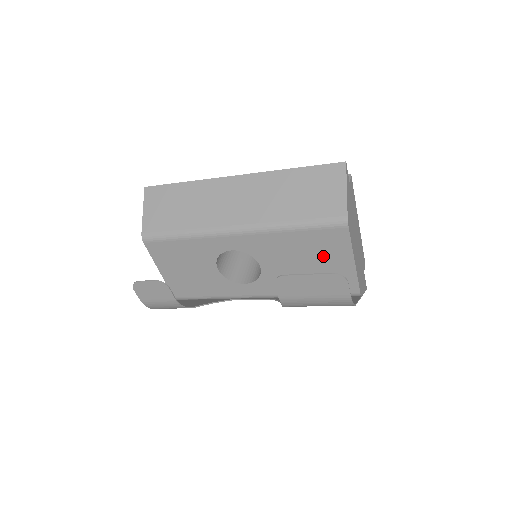
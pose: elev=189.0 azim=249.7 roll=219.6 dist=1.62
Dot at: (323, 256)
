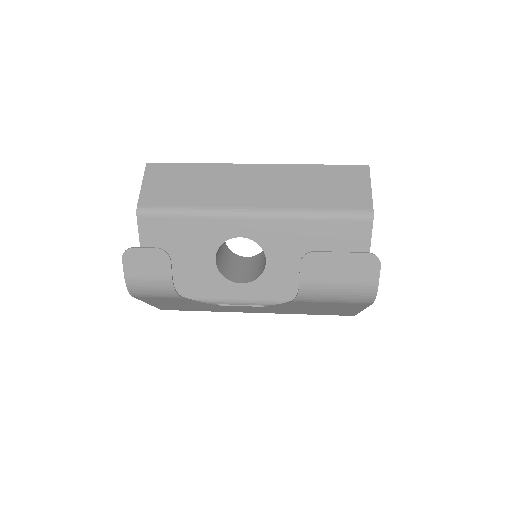
Dot at: occluded
